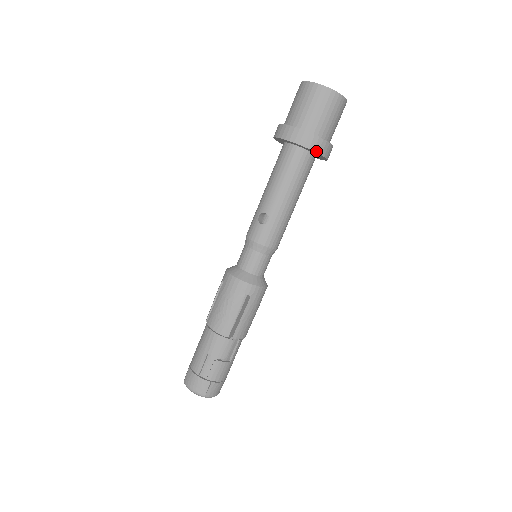
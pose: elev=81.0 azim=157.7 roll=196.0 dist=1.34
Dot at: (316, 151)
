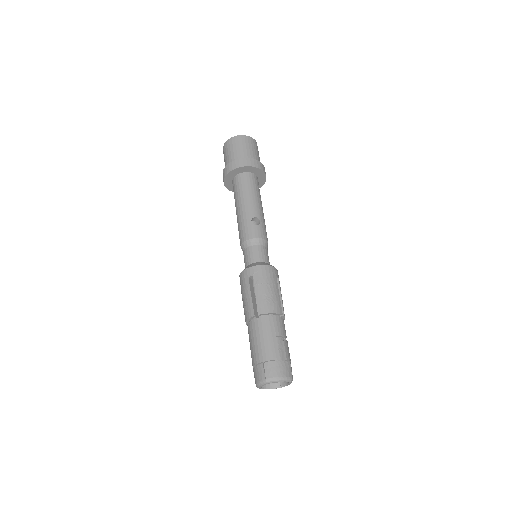
Dot at: (265, 174)
